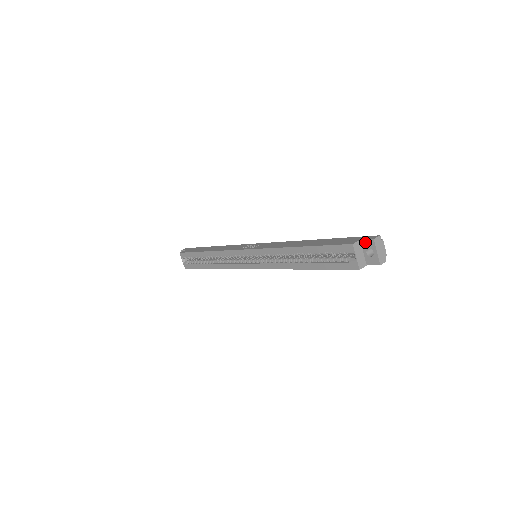
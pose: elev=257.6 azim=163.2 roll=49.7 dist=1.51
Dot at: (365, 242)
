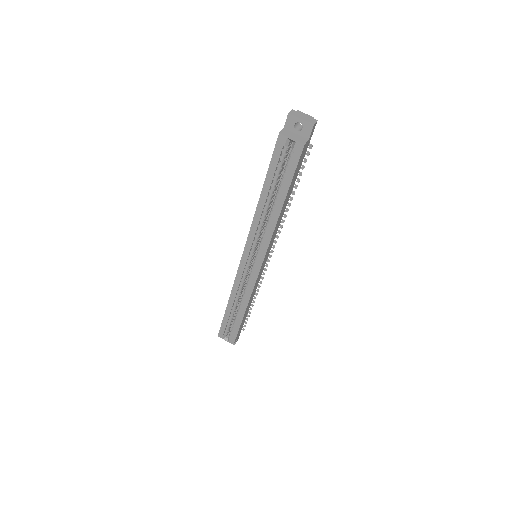
Dot at: (287, 125)
